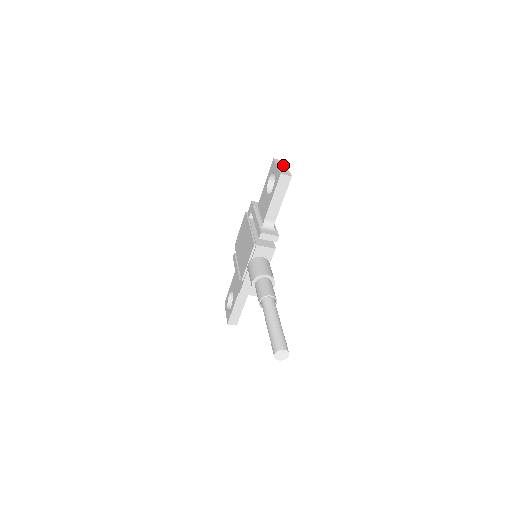
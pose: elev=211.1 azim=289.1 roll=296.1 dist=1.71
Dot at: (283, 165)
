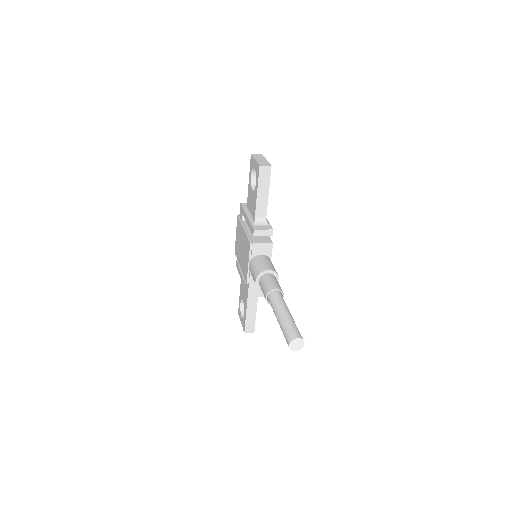
Dot at: (261, 158)
